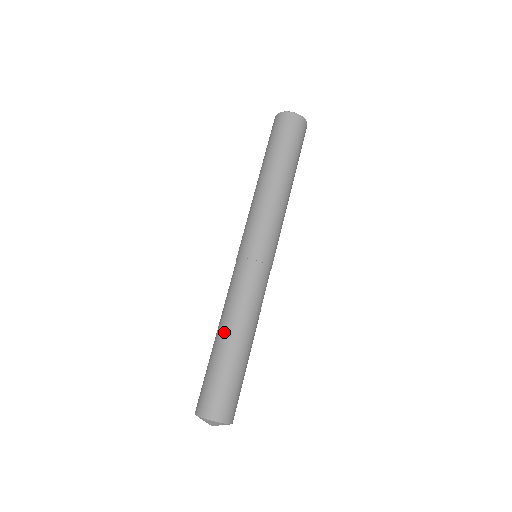
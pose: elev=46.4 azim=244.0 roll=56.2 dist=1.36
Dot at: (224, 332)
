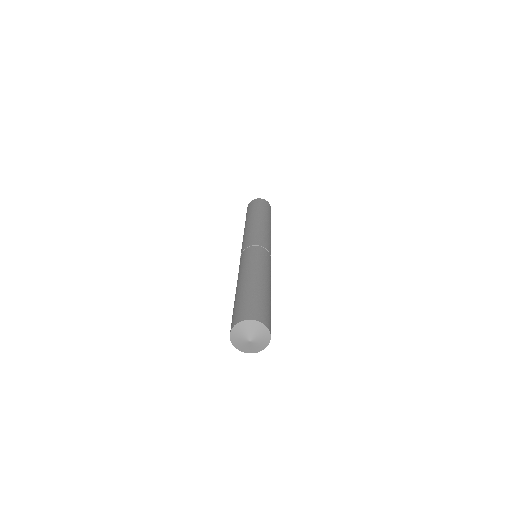
Dot at: (258, 276)
